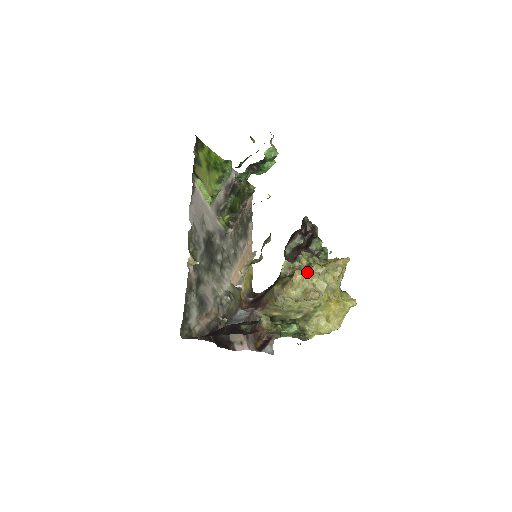
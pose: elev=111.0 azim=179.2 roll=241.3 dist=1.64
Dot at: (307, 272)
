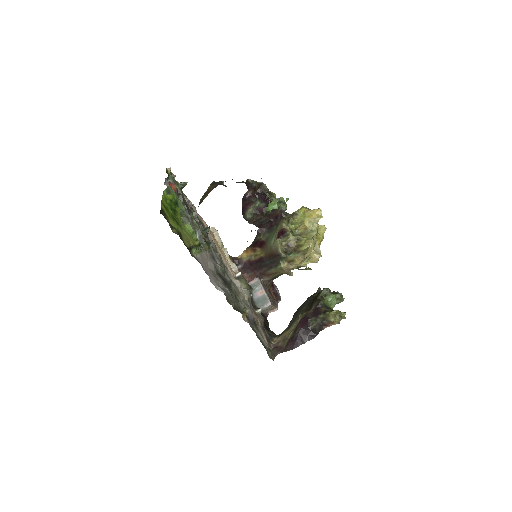
Dot at: occluded
